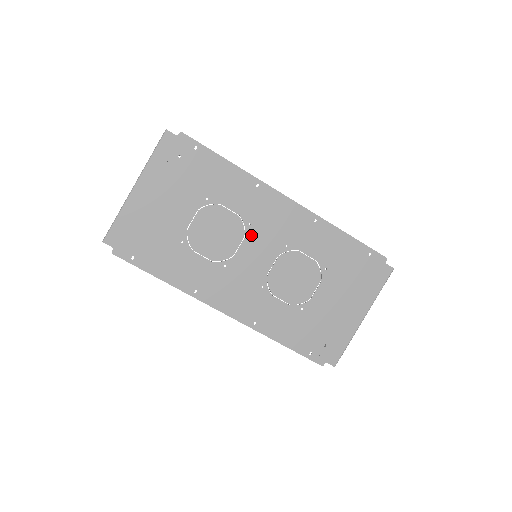
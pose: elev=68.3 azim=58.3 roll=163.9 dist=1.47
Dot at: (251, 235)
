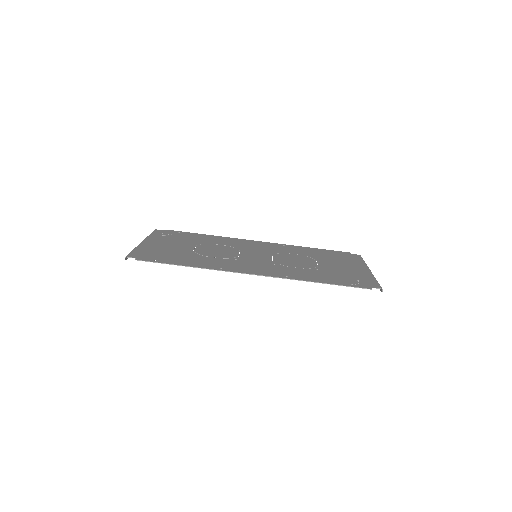
Dot at: (244, 250)
